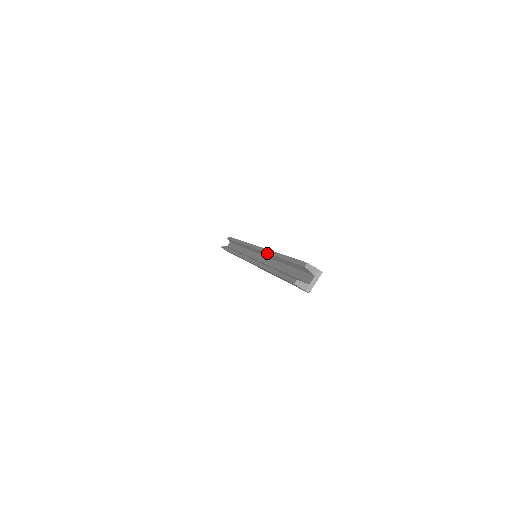
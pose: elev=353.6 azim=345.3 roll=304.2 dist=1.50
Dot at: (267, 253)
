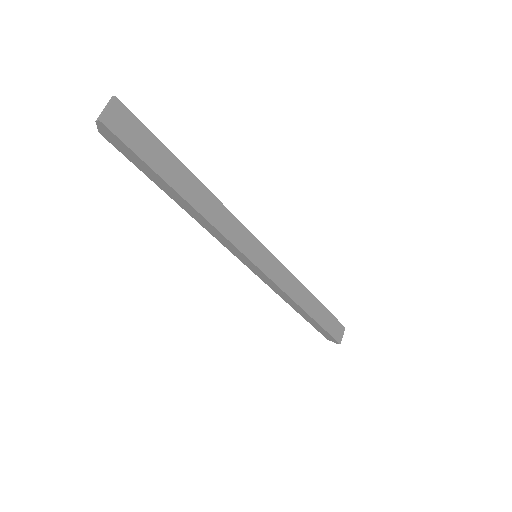
Dot at: occluded
